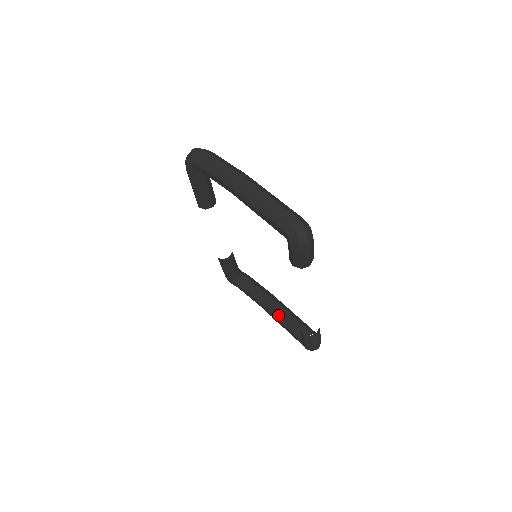
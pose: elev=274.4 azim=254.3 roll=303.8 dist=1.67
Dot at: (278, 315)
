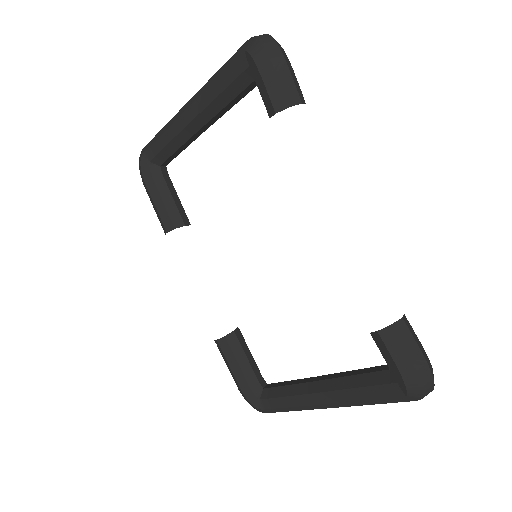
Dot at: (337, 382)
